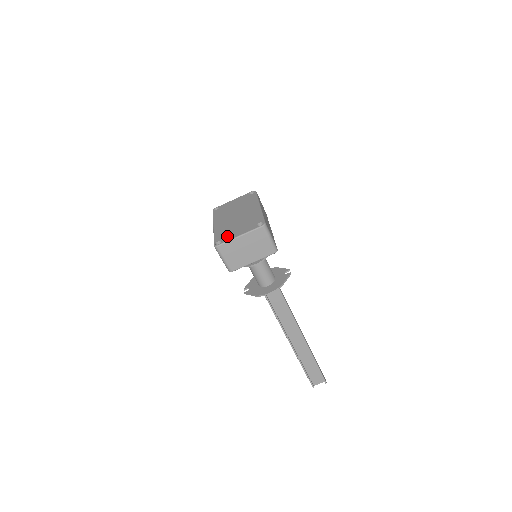
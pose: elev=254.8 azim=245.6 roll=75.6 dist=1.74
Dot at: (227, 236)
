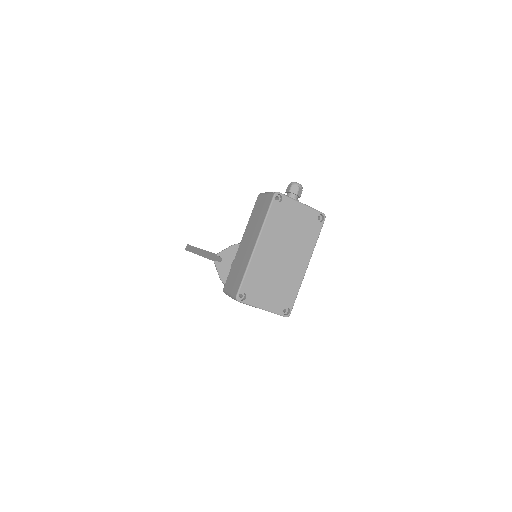
Dot at: (255, 295)
